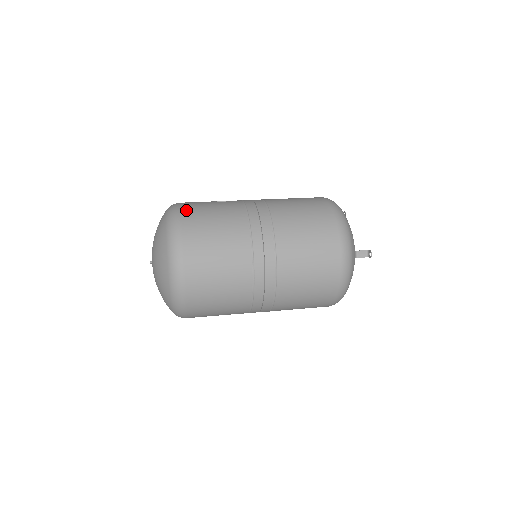
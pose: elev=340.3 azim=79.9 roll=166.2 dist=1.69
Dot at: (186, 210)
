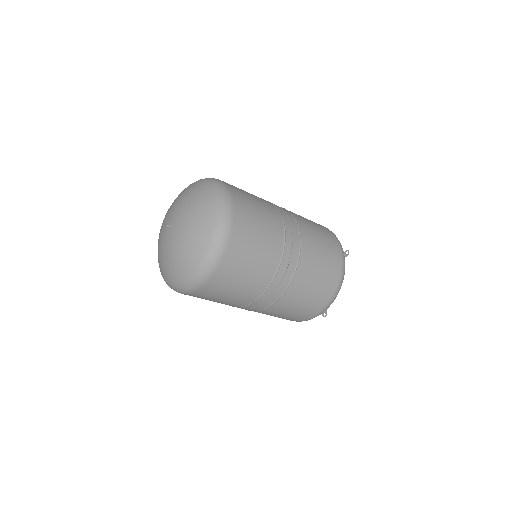
Dot at: occluded
